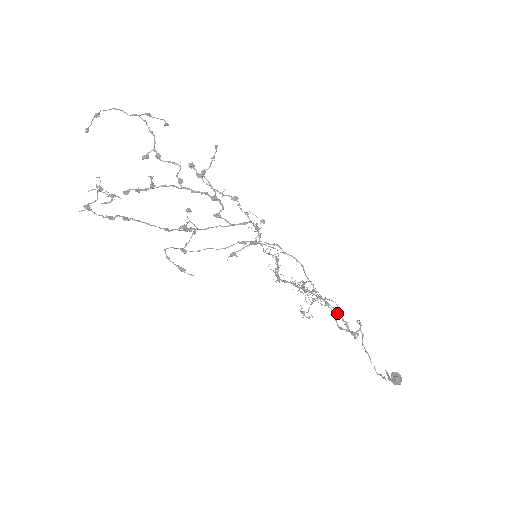
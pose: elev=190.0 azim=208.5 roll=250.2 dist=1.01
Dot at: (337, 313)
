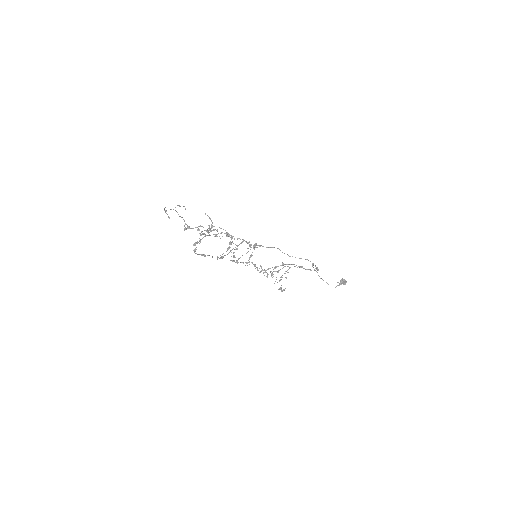
Dot at: occluded
